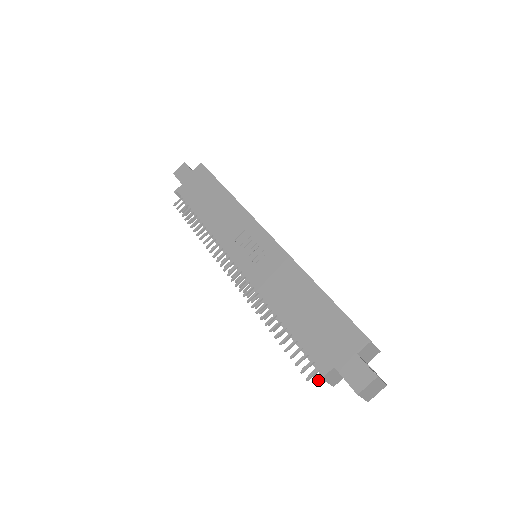
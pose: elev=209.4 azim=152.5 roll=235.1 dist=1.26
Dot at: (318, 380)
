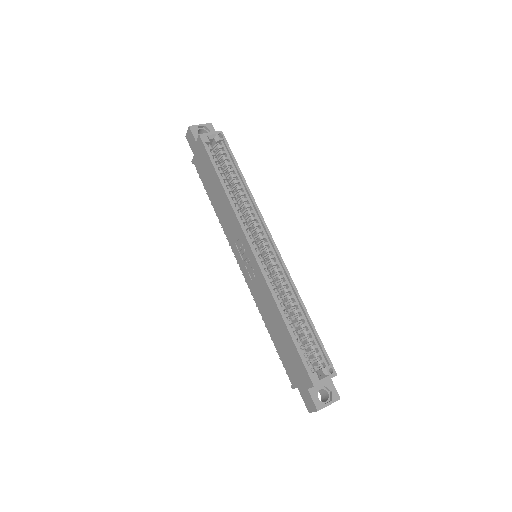
Dot at: occluded
